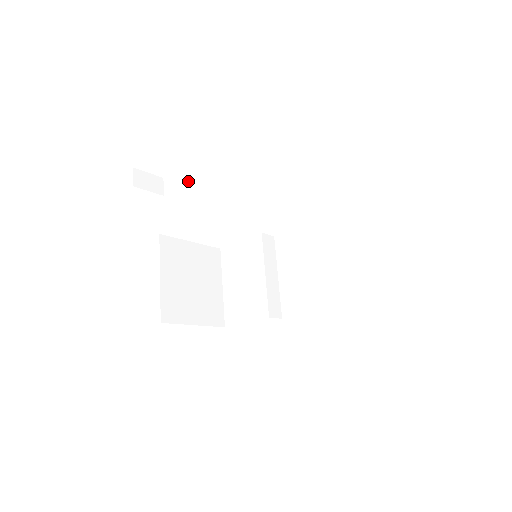
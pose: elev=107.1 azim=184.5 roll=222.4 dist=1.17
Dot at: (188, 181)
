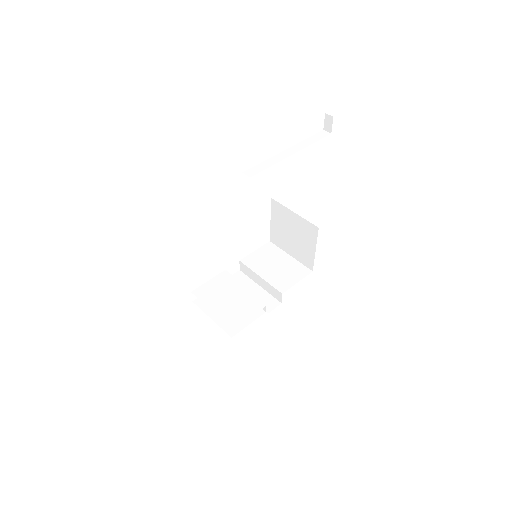
Dot at: occluded
